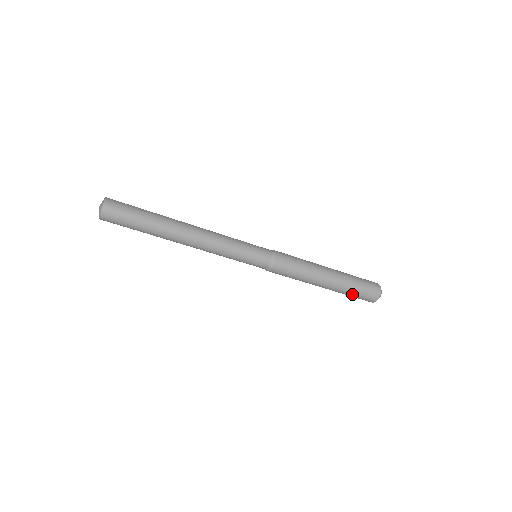
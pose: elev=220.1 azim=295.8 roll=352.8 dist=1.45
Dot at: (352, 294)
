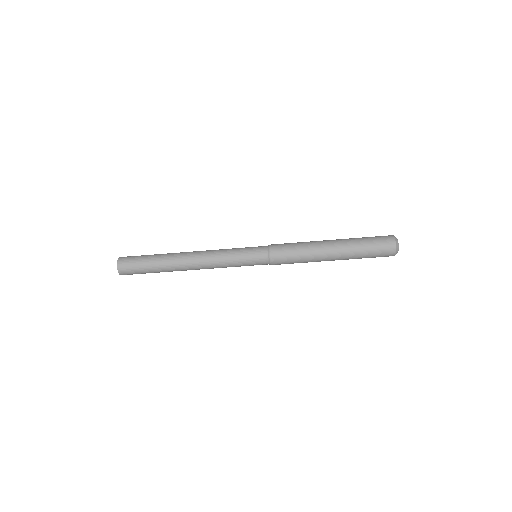
Dot at: (365, 252)
